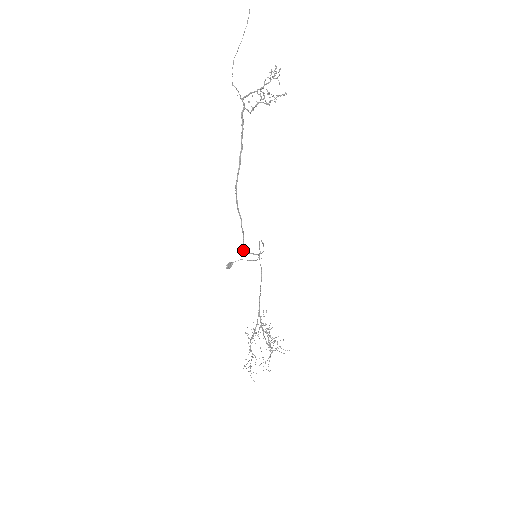
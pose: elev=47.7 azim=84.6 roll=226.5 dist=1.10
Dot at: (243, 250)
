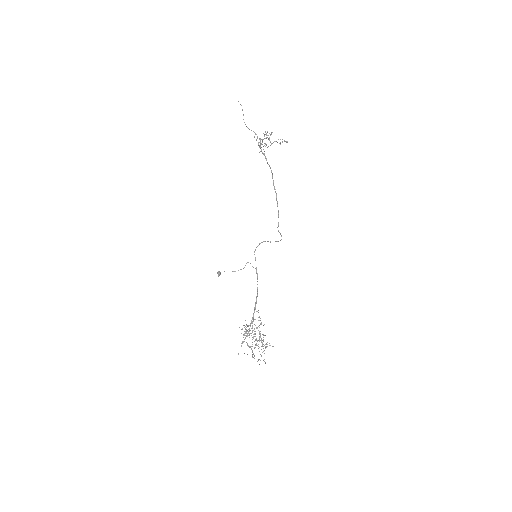
Dot at: (278, 230)
